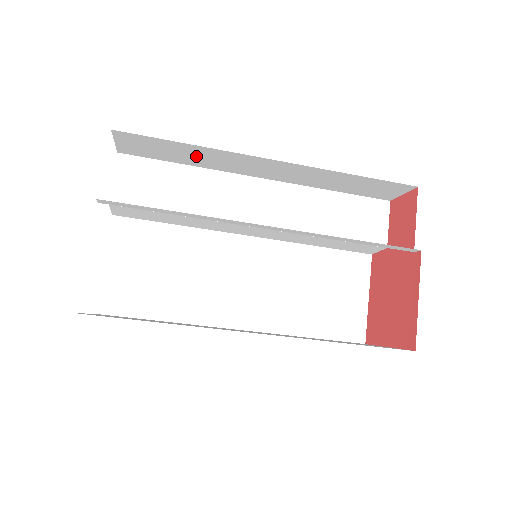
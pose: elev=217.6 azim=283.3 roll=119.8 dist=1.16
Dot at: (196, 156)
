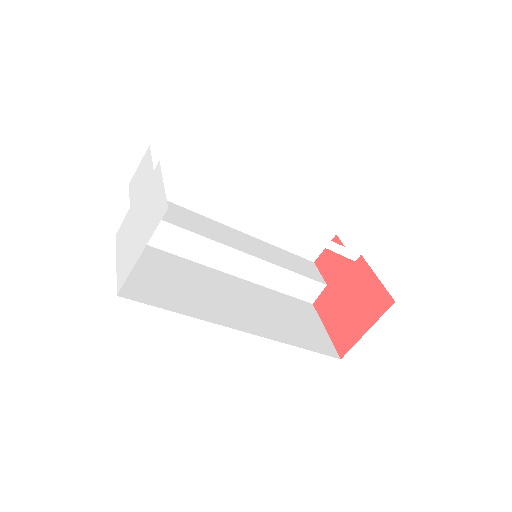
Dot at: (197, 190)
